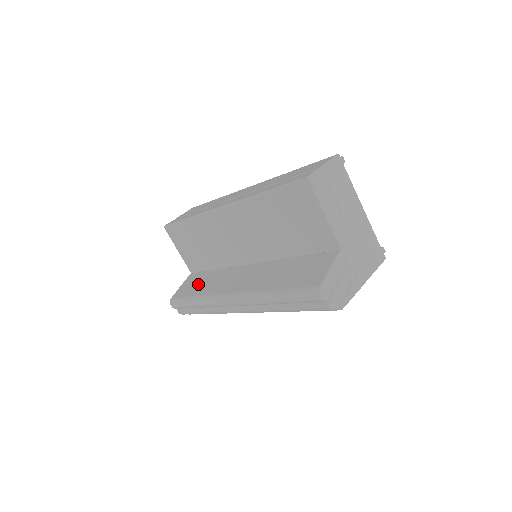
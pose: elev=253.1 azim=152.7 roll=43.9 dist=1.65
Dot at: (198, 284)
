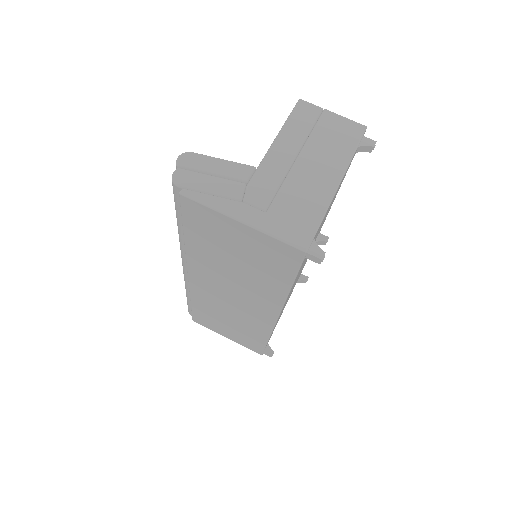
Dot at: occluded
